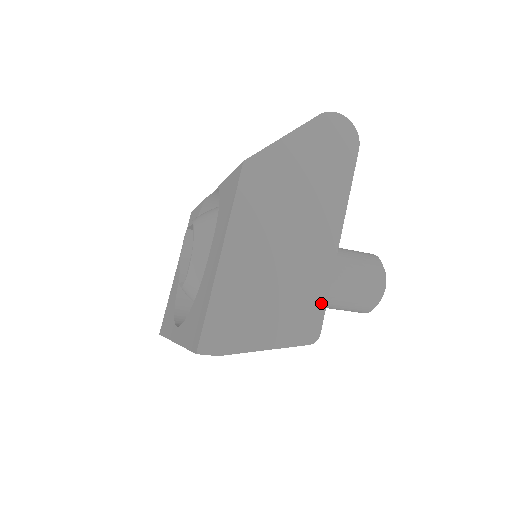
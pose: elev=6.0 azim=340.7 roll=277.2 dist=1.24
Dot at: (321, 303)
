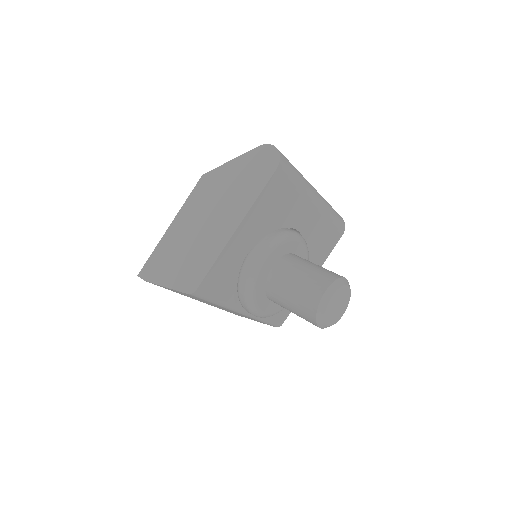
Dot at: (205, 270)
